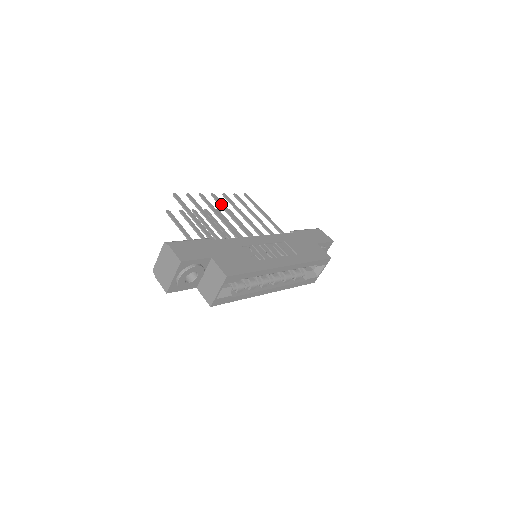
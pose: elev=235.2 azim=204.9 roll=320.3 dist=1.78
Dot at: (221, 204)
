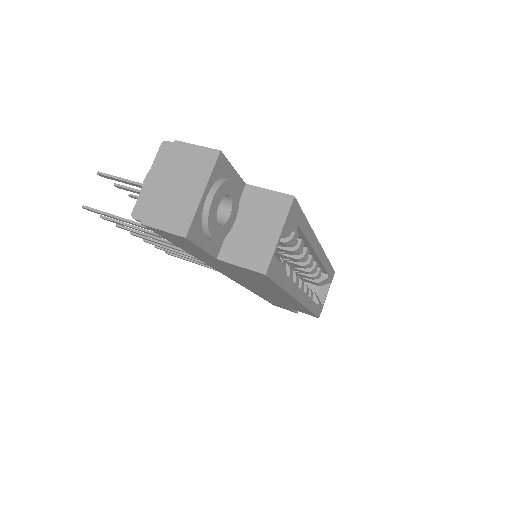
Dot at: occluded
